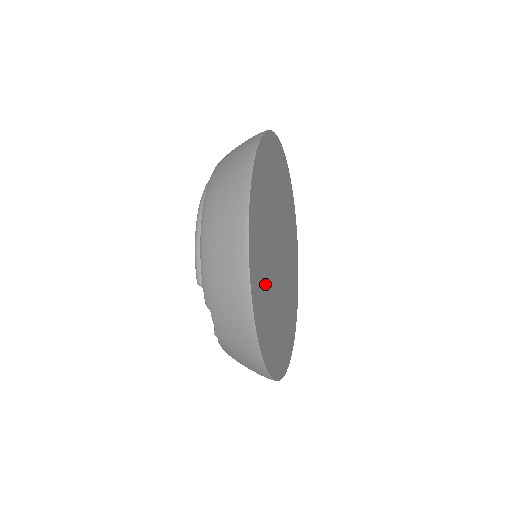
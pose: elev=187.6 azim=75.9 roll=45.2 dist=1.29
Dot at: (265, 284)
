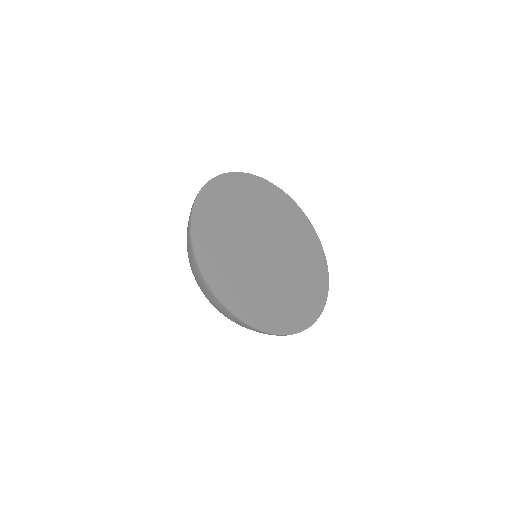
Dot at: (264, 297)
